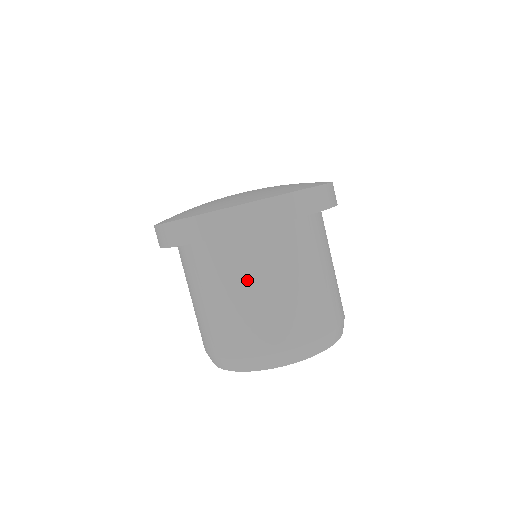
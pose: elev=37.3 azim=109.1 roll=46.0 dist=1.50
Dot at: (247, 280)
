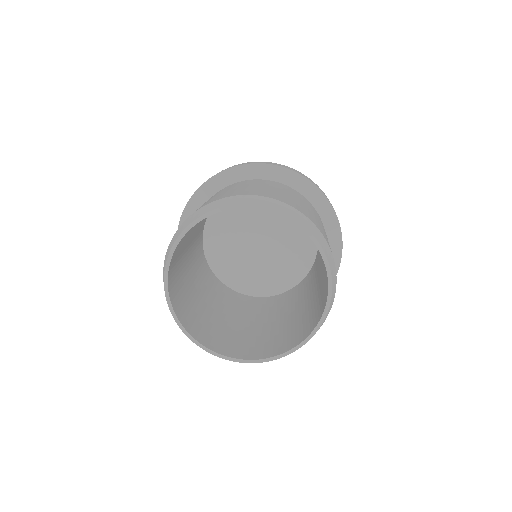
Dot at: occluded
